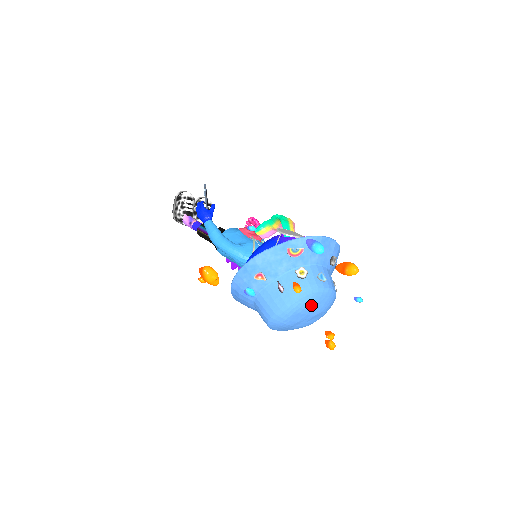
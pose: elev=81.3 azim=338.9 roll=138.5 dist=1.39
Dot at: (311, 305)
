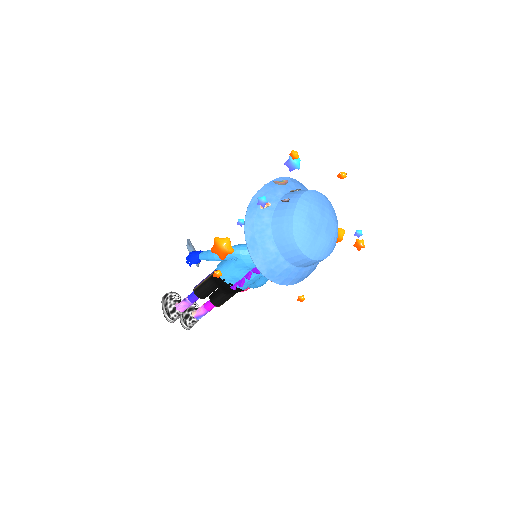
Dot at: (318, 203)
